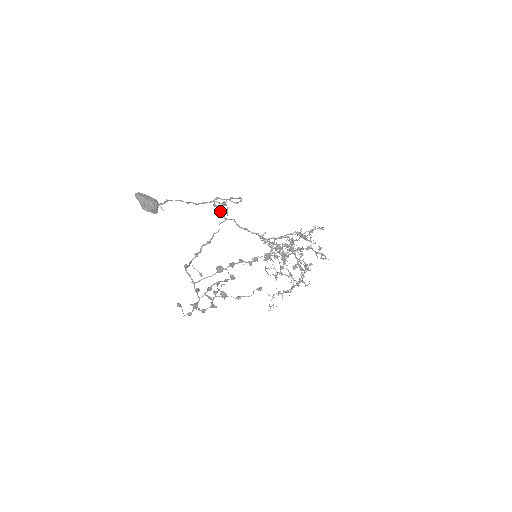
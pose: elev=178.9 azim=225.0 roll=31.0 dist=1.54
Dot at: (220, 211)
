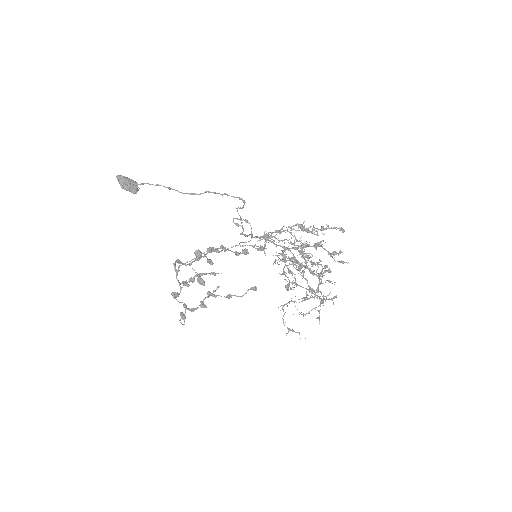
Dot at: (243, 231)
